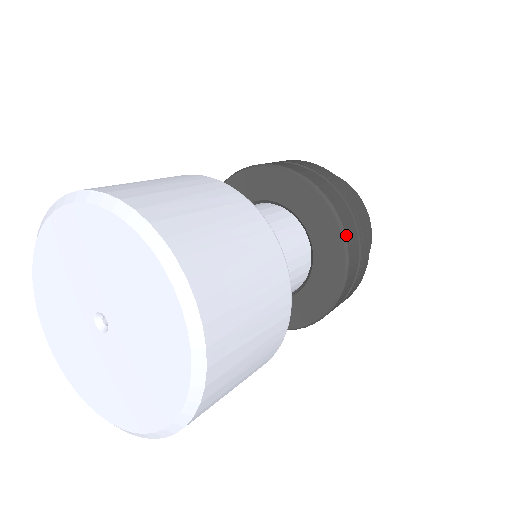
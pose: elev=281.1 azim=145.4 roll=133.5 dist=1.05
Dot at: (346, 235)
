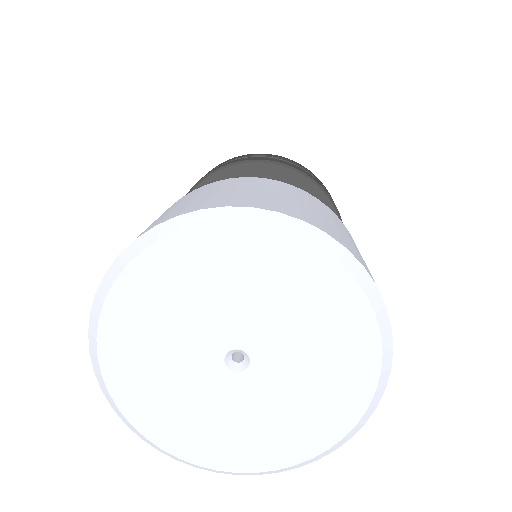
Dot at: occluded
